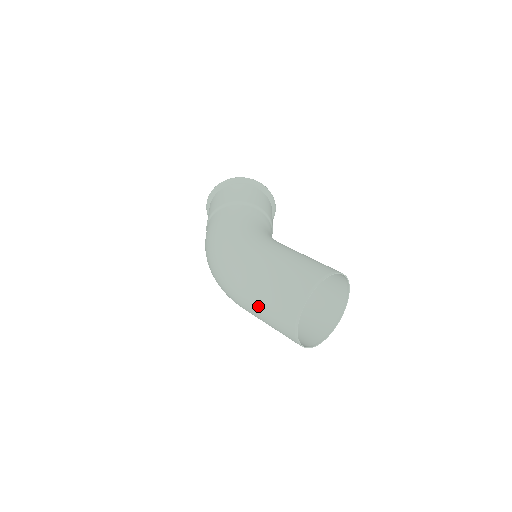
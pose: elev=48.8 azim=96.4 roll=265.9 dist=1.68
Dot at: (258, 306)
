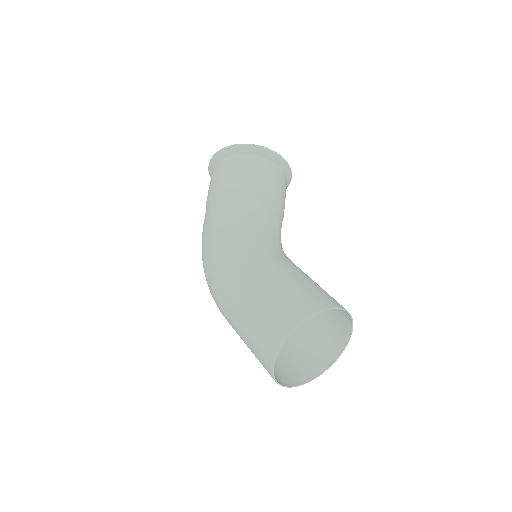
Dot at: occluded
